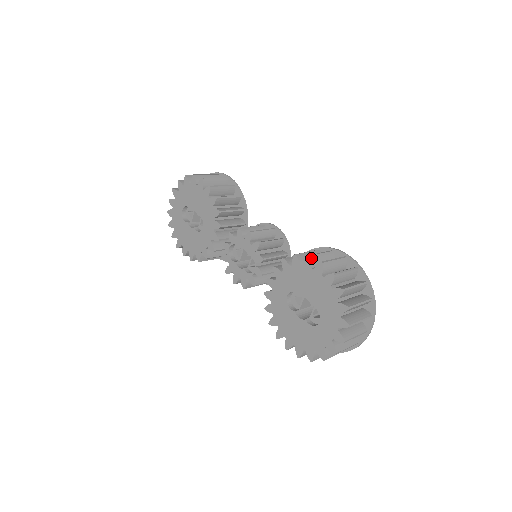
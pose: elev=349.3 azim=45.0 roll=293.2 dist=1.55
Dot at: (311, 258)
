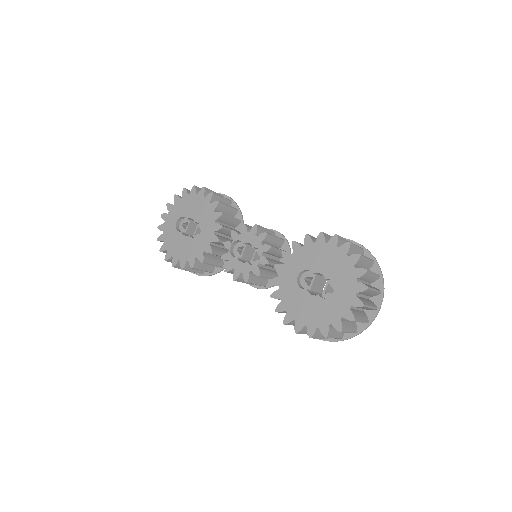
Dot at: (324, 234)
